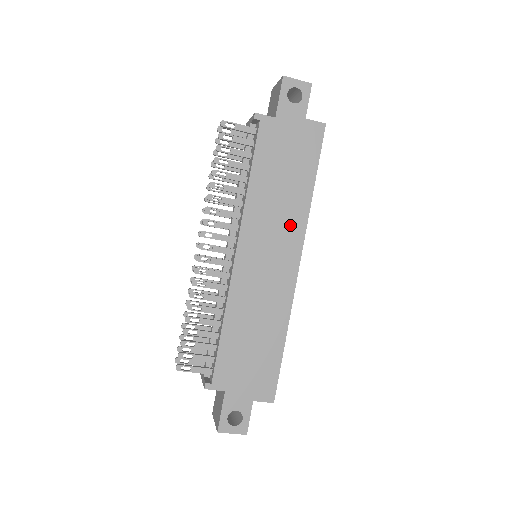
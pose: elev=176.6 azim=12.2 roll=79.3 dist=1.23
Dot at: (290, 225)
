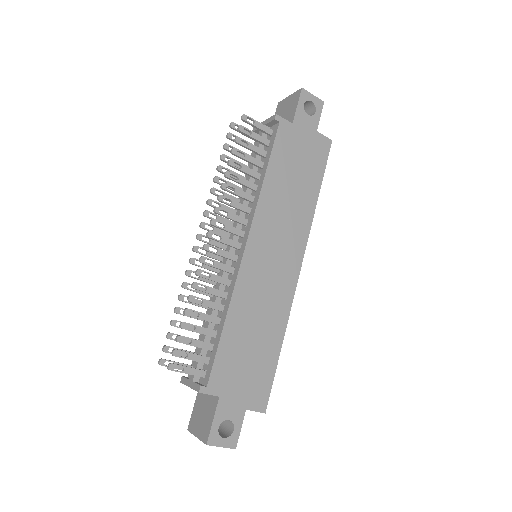
Dot at: (296, 228)
